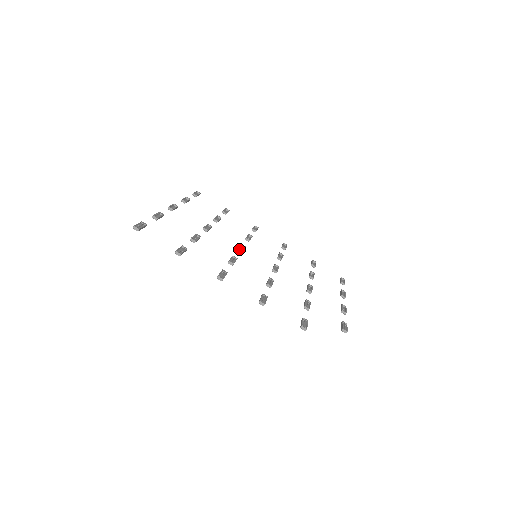
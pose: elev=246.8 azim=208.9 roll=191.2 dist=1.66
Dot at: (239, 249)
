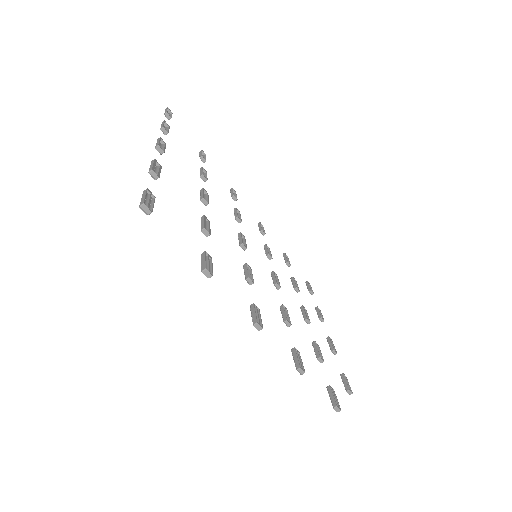
Dot at: (243, 245)
